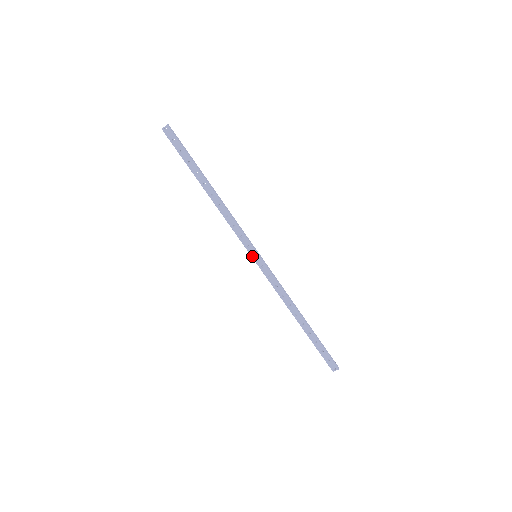
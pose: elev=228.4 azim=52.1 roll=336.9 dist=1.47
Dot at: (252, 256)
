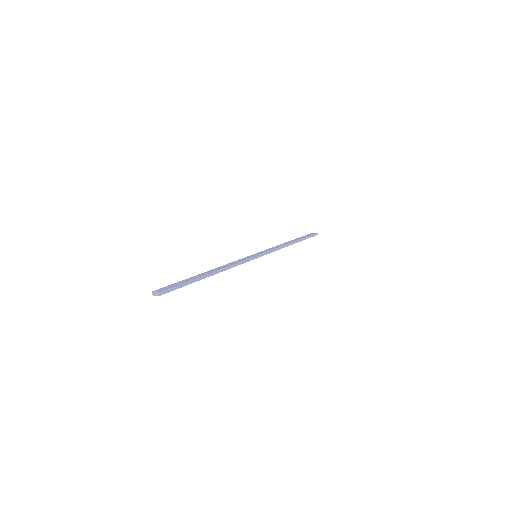
Dot at: occluded
